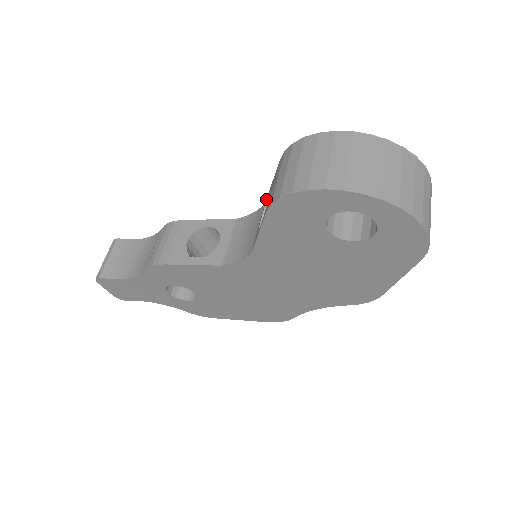
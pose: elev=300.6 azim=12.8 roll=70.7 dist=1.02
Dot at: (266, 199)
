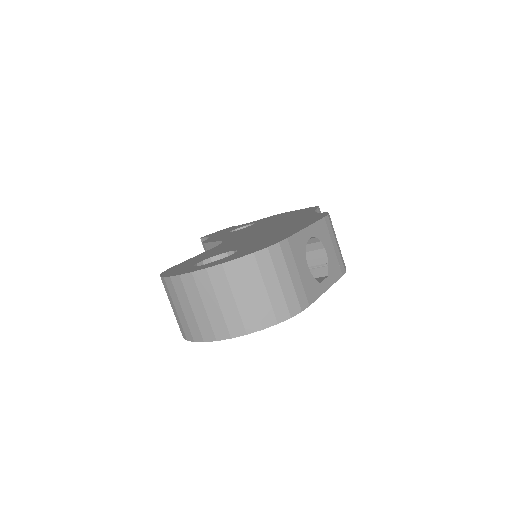
Dot at: occluded
